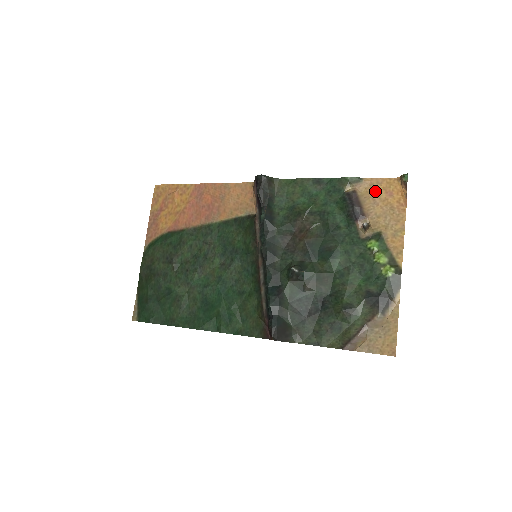
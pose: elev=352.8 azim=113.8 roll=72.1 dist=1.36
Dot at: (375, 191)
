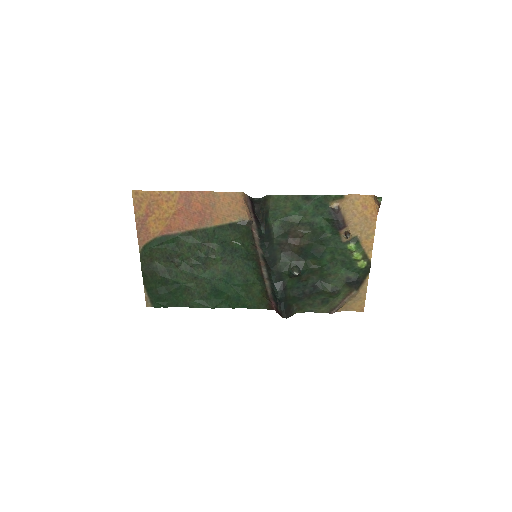
Dot at: (354, 205)
